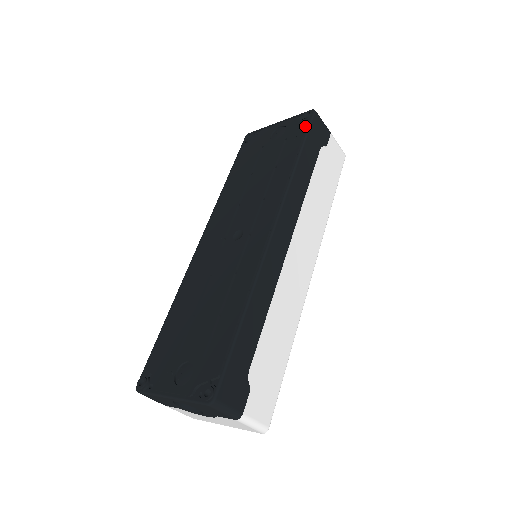
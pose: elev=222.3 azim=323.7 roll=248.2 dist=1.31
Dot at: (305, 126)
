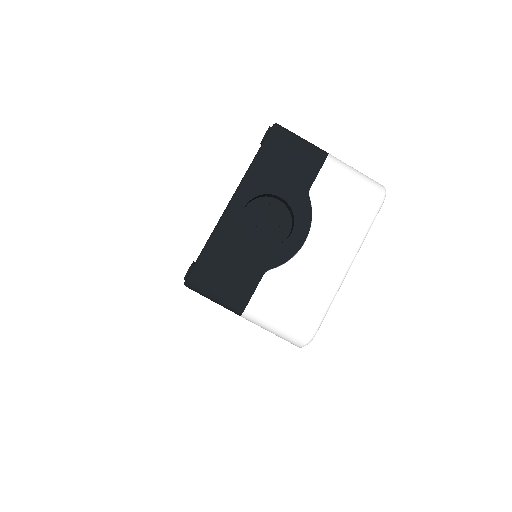
Dot at: occluded
